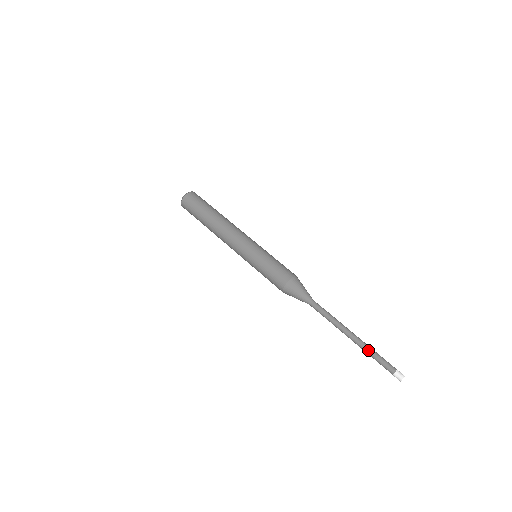
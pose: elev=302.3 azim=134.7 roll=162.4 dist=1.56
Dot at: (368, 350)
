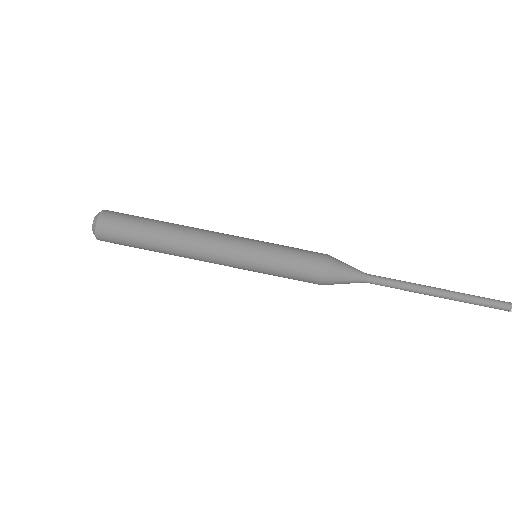
Dot at: (469, 298)
